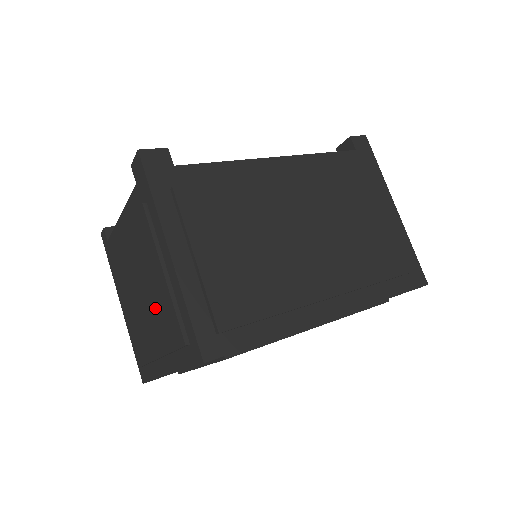
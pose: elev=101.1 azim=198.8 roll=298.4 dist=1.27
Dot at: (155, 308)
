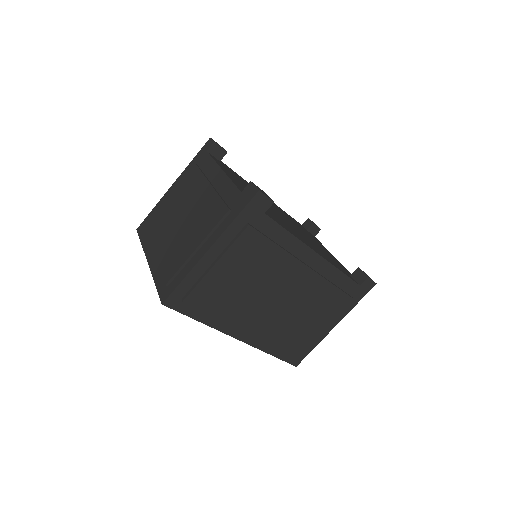
Dot at: (178, 241)
